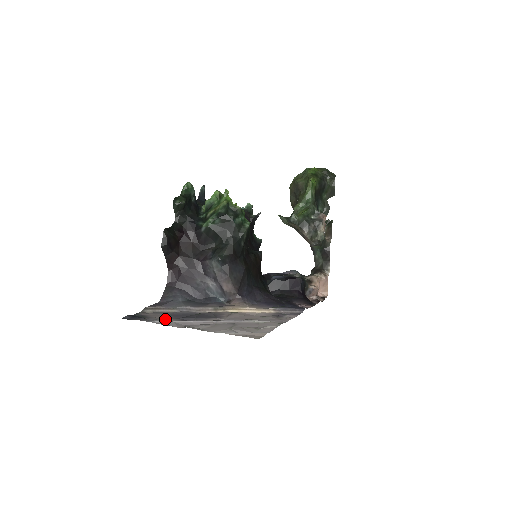
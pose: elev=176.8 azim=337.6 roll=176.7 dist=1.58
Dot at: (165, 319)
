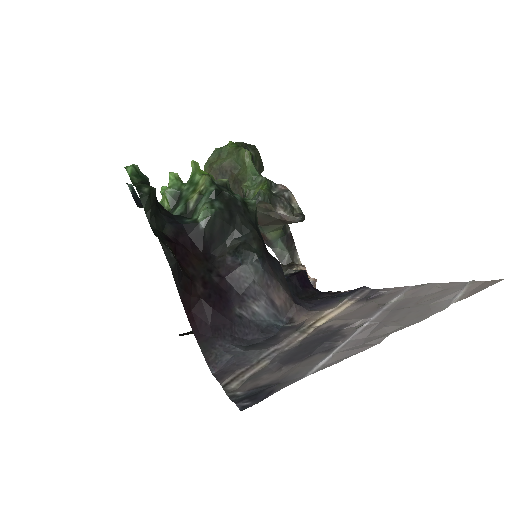
Dot at: (310, 362)
